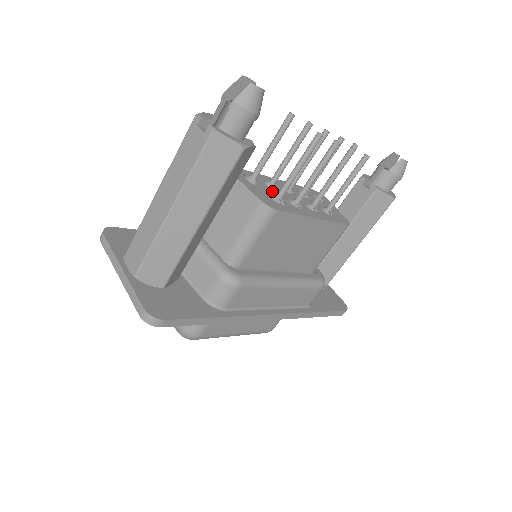
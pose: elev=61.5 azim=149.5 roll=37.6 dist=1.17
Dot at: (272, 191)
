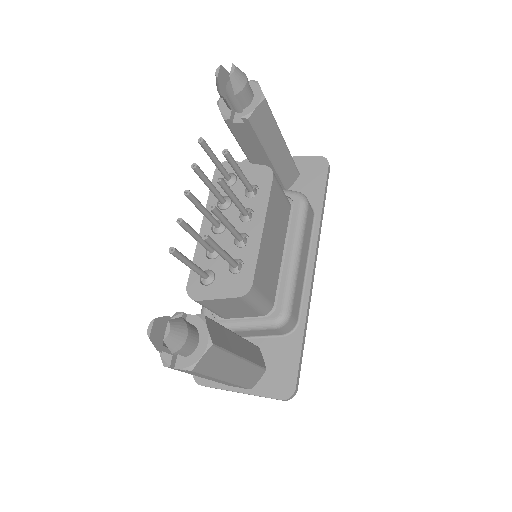
Dot at: (223, 260)
